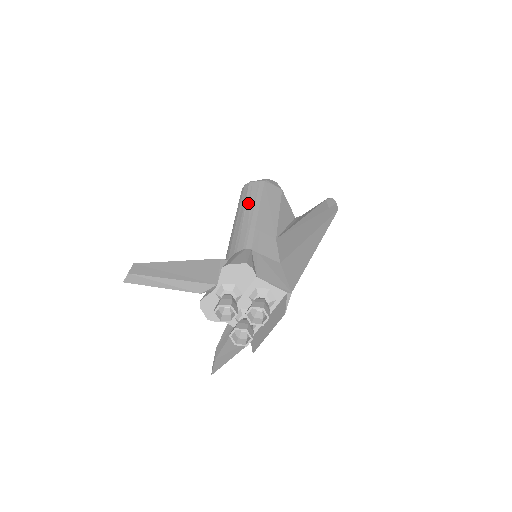
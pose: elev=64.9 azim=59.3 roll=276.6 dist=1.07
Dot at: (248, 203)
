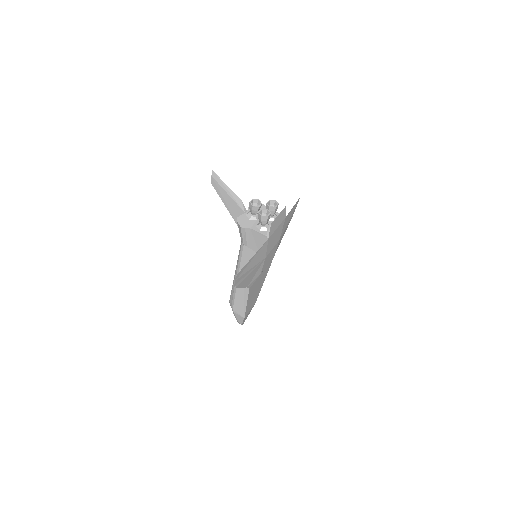
Dot at: occluded
